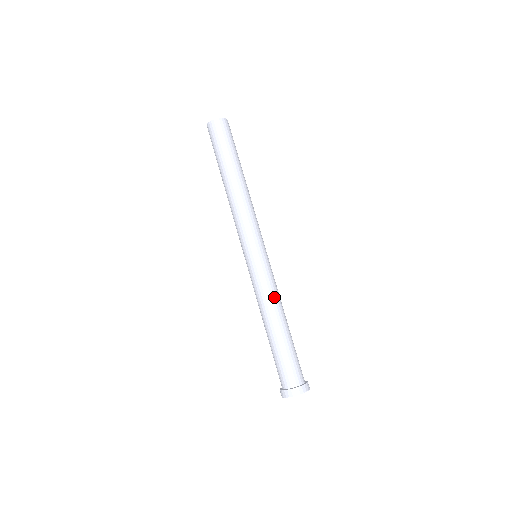
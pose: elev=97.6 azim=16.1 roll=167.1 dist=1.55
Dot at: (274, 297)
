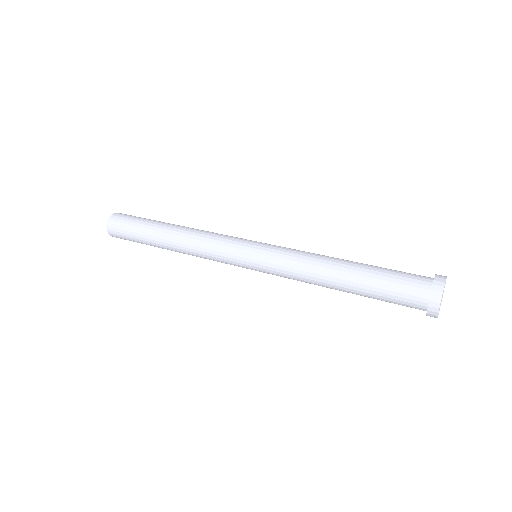
Dot at: (311, 253)
